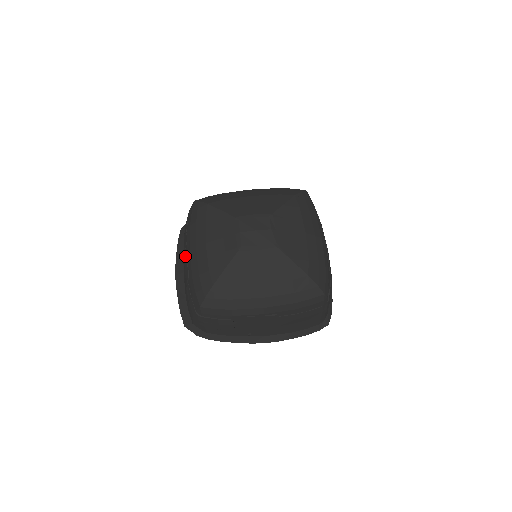
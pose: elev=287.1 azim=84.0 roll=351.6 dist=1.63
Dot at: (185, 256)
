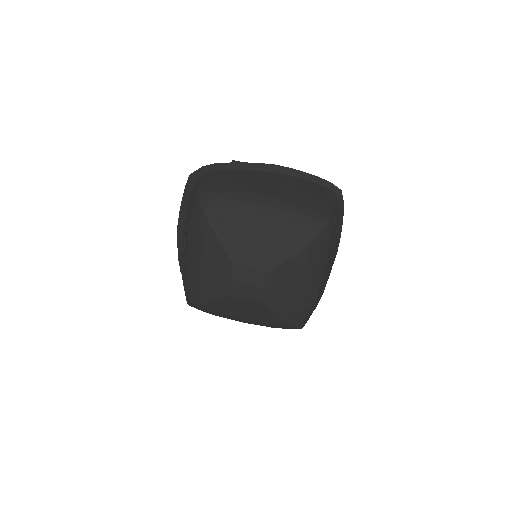
Dot at: (183, 244)
